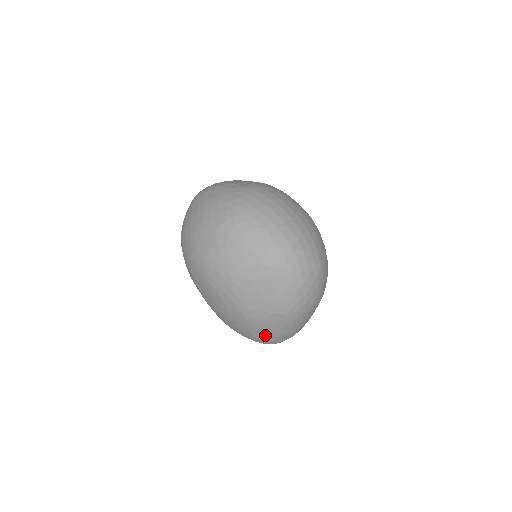
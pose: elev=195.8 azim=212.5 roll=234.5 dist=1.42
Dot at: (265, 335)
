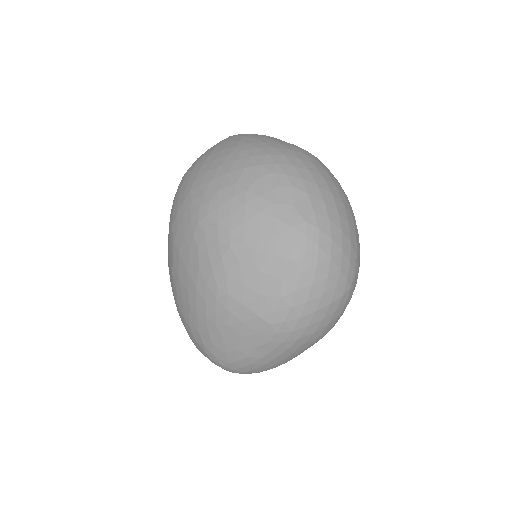
Dot at: (227, 347)
